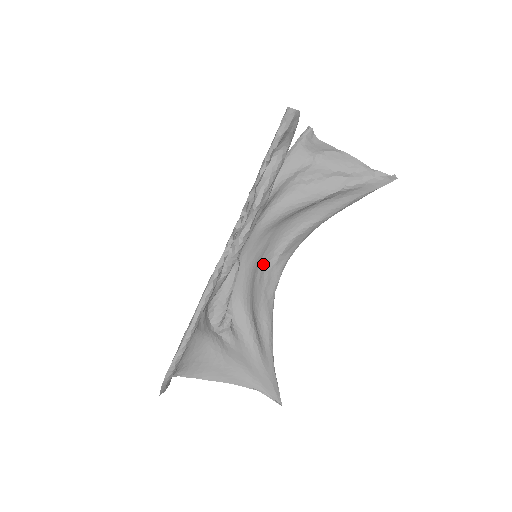
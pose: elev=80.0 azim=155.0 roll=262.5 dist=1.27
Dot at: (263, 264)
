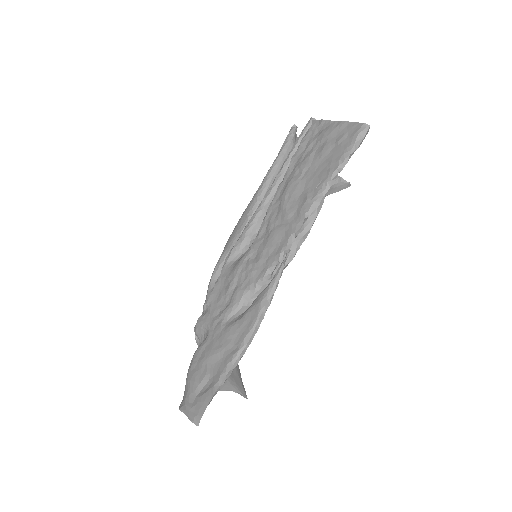
Dot at: occluded
